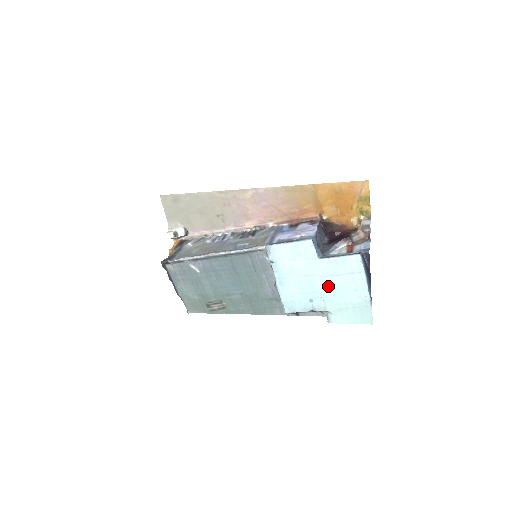
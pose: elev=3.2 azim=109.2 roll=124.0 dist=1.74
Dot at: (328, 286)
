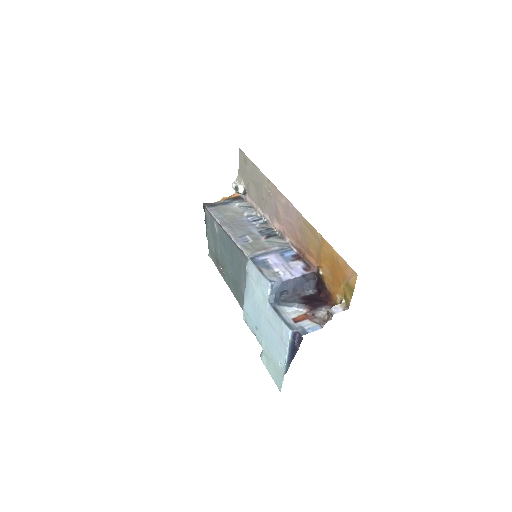
Dot at: (267, 330)
